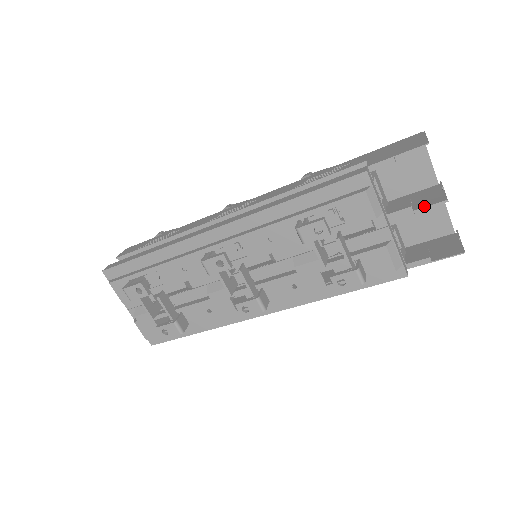
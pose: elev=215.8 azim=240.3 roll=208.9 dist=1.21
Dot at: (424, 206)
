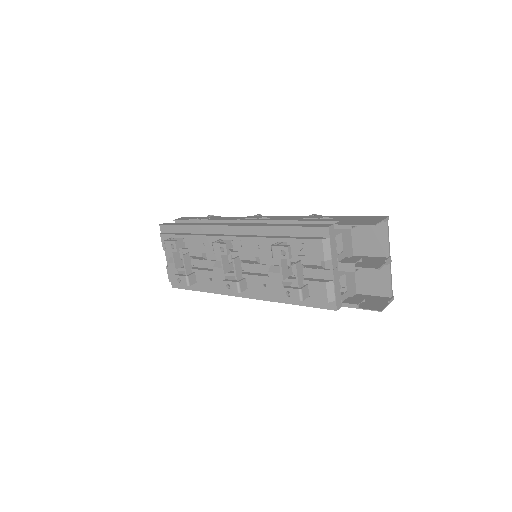
Dot at: (363, 267)
